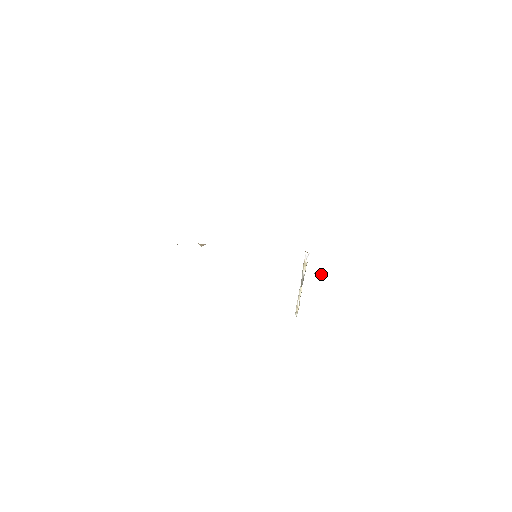
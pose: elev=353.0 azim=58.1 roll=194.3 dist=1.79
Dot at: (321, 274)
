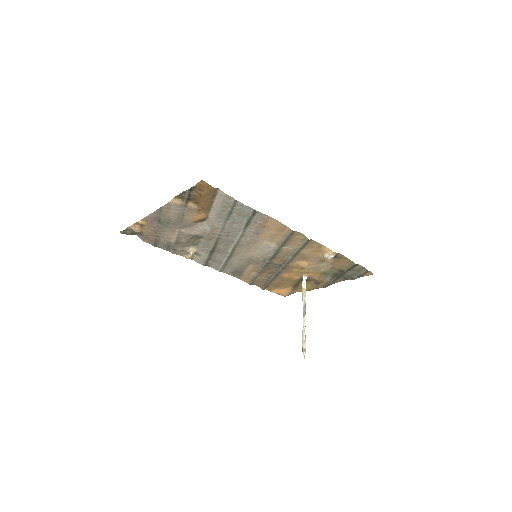
Dot at: (334, 253)
